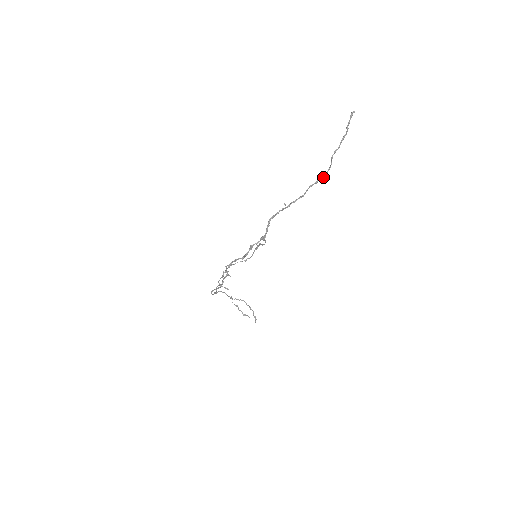
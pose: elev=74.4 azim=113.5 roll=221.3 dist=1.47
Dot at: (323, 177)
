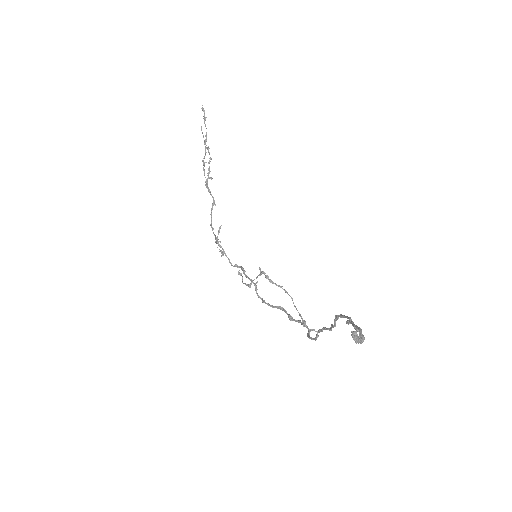
Dot at: (343, 316)
